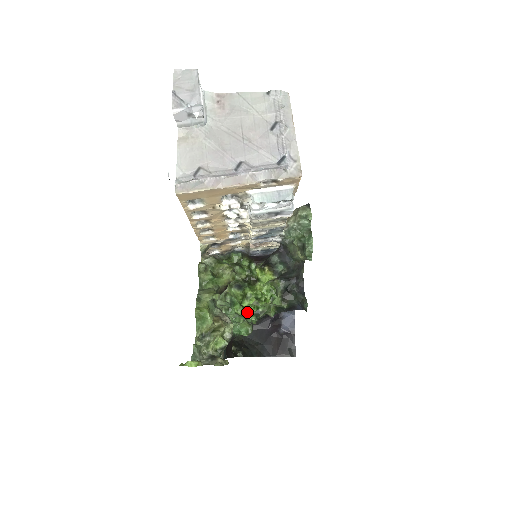
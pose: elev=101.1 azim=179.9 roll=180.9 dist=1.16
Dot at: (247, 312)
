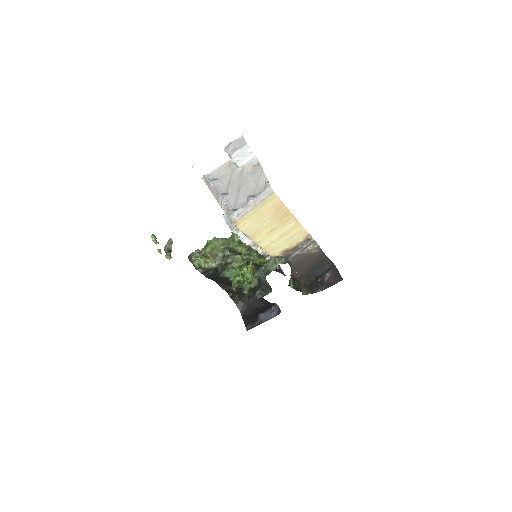
Dot at: (237, 275)
